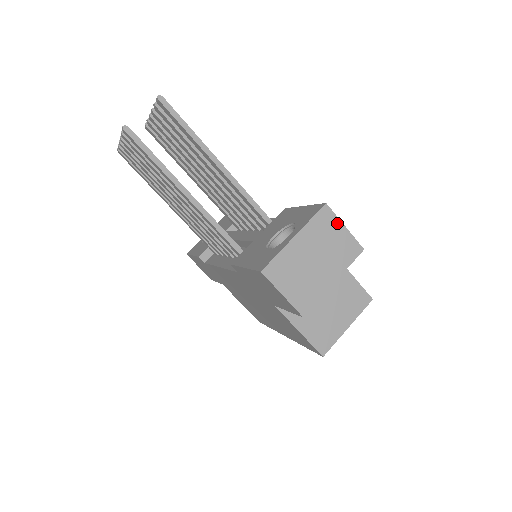
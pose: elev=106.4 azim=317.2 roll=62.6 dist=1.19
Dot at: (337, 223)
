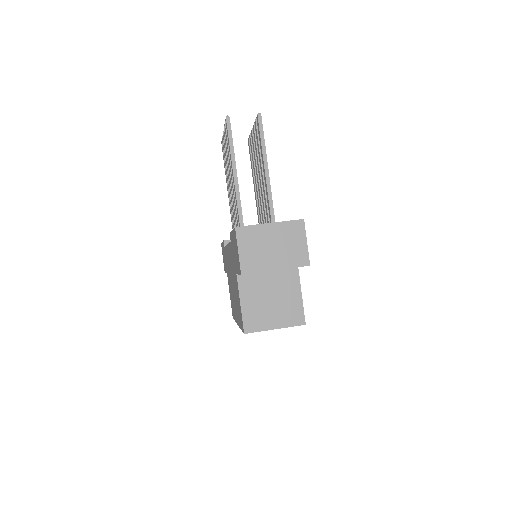
Dot at: (303, 236)
